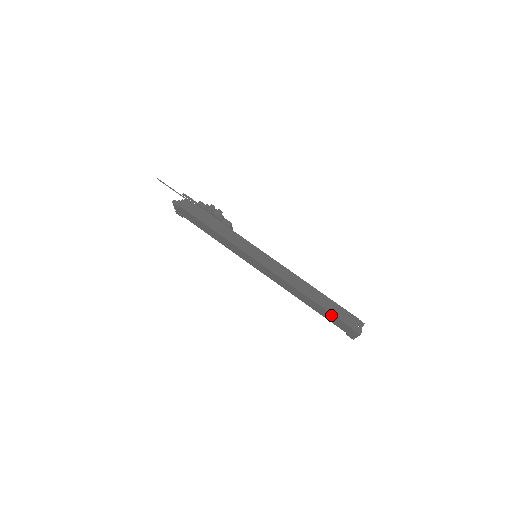
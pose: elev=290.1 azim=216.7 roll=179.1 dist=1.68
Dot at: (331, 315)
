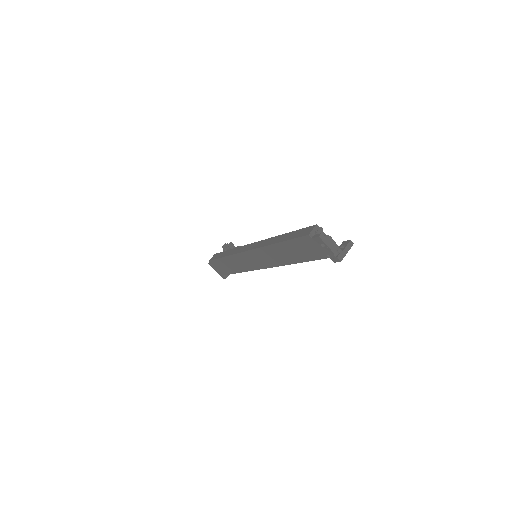
Dot at: (296, 243)
